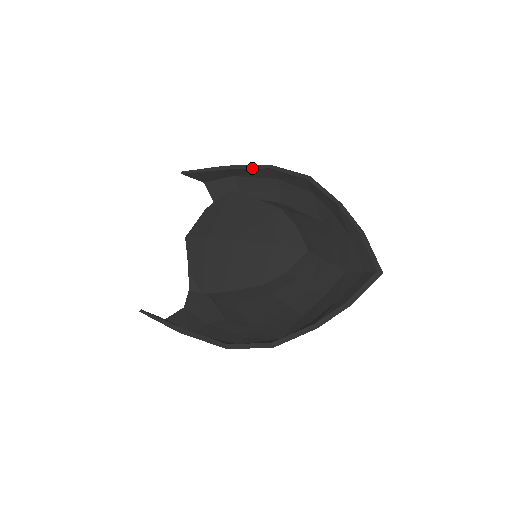
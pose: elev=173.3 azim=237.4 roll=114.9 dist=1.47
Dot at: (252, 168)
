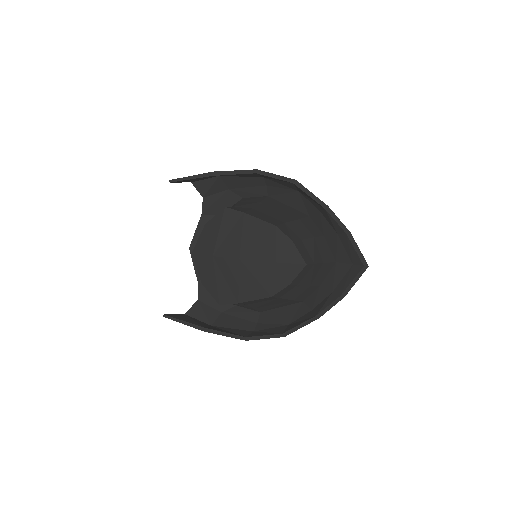
Dot at: occluded
